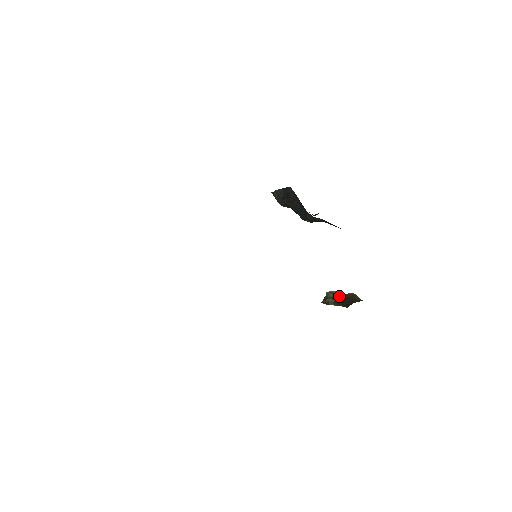
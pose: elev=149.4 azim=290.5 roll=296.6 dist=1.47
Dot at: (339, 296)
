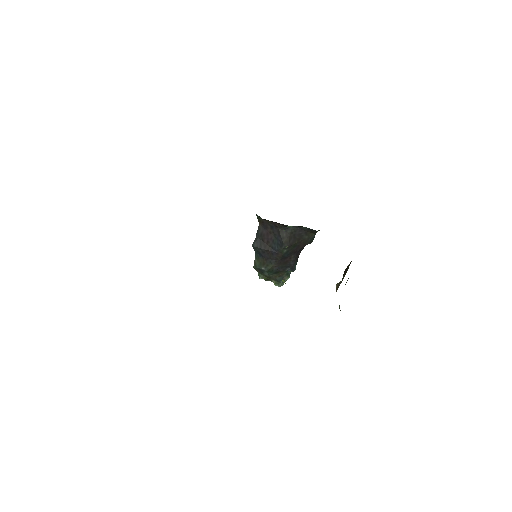
Dot at: (345, 284)
